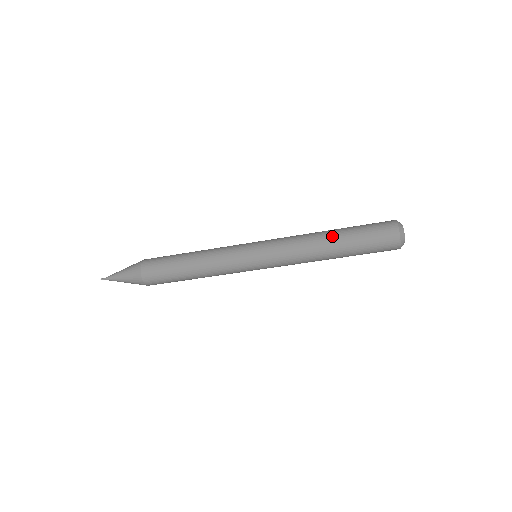
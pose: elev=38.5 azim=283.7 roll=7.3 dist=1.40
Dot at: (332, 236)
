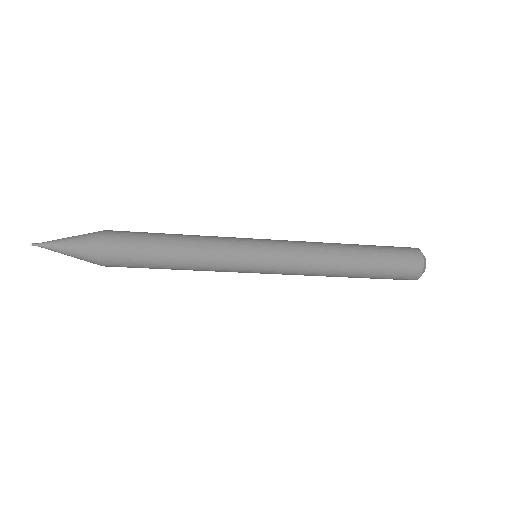
Dot at: (353, 264)
